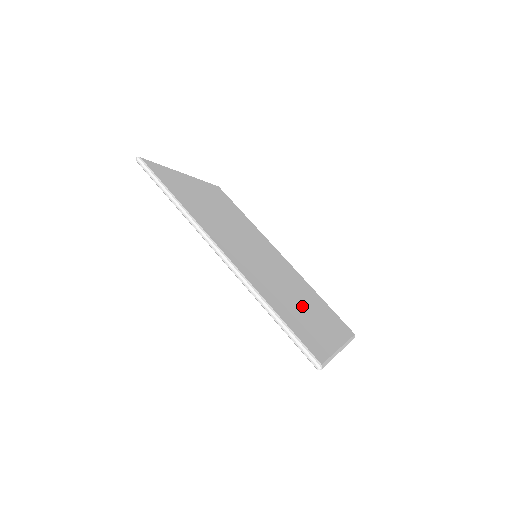
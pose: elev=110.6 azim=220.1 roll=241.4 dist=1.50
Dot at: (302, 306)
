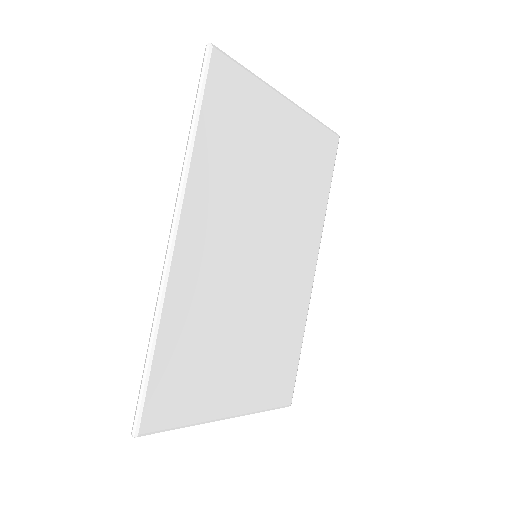
Dot at: (235, 348)
